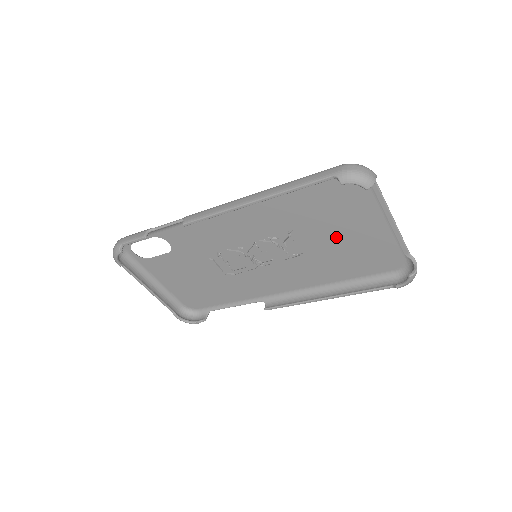
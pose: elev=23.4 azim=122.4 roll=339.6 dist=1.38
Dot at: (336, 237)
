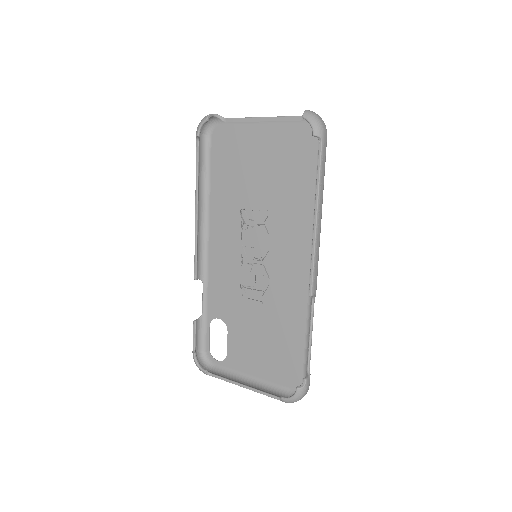
Dot at: (262, 173)
